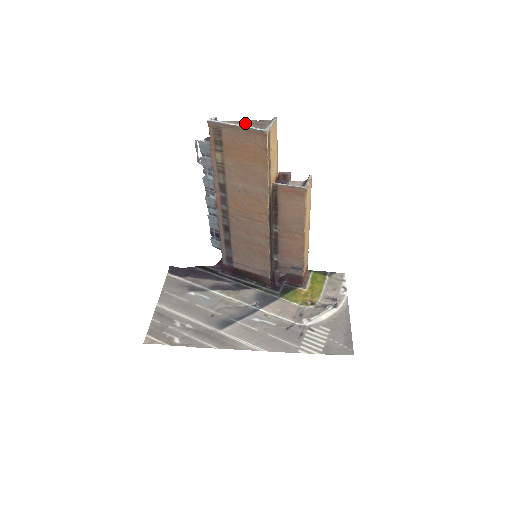
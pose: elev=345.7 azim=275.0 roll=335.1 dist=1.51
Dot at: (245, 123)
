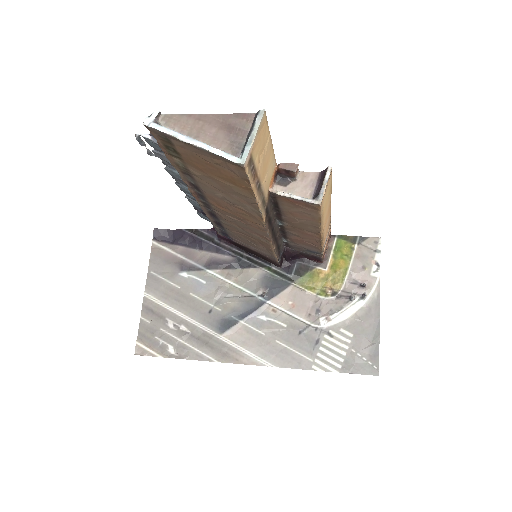
Dot at: (209, 125)
